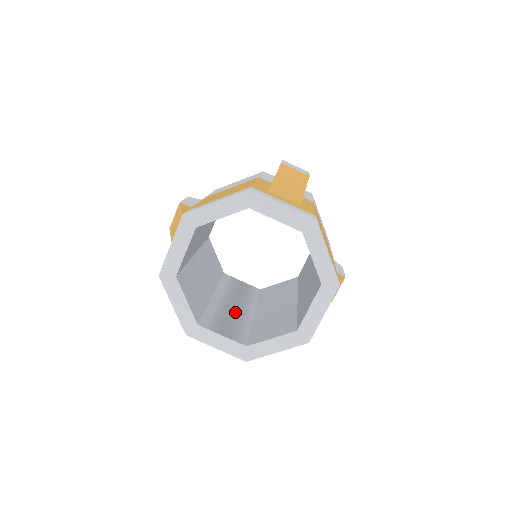
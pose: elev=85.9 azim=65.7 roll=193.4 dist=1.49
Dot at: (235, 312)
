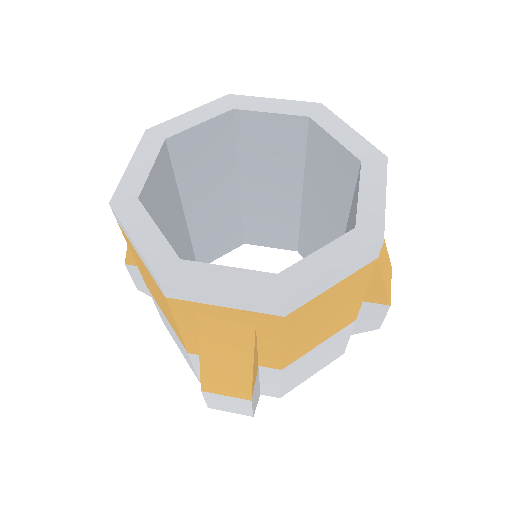
Dot at: occluded
